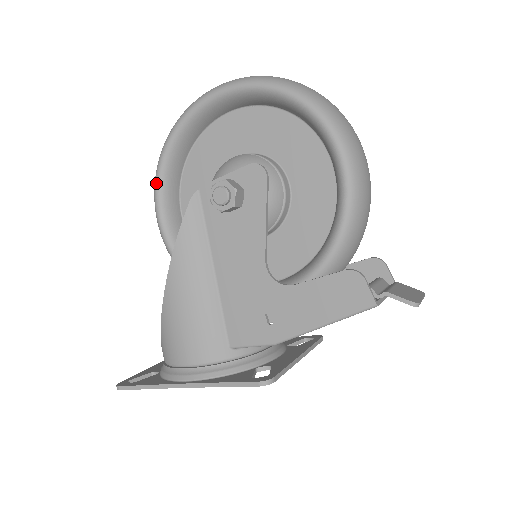
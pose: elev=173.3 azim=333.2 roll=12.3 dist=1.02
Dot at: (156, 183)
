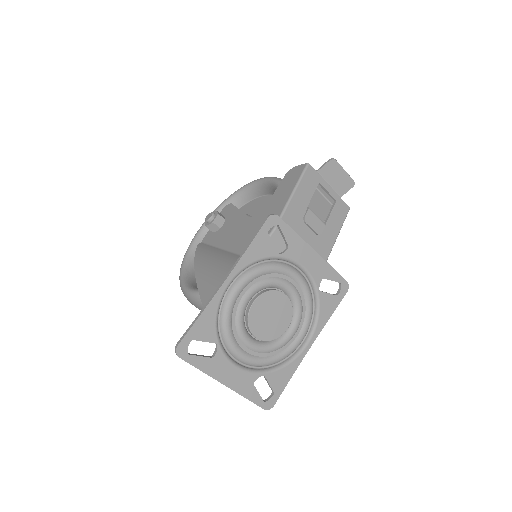
Dot at: (180, 281)
